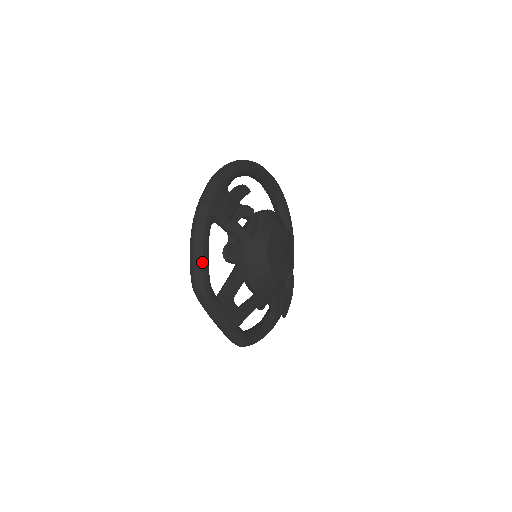
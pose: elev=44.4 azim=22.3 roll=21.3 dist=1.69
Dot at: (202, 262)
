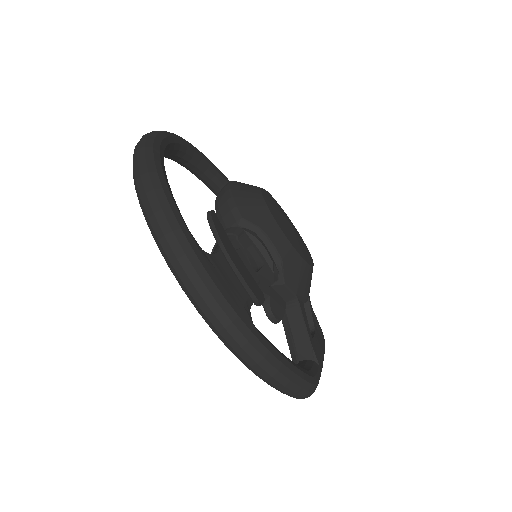
Dot at: (295, 375)
